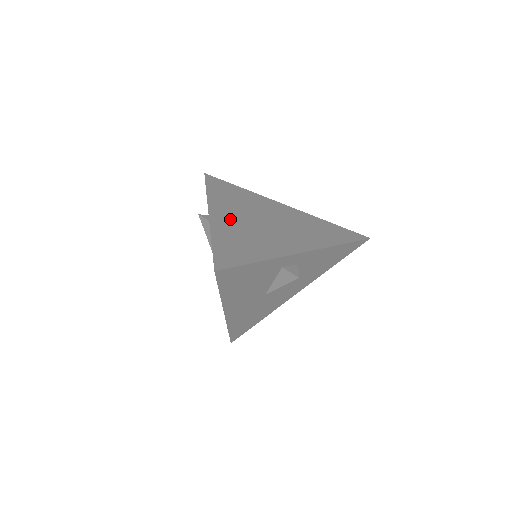
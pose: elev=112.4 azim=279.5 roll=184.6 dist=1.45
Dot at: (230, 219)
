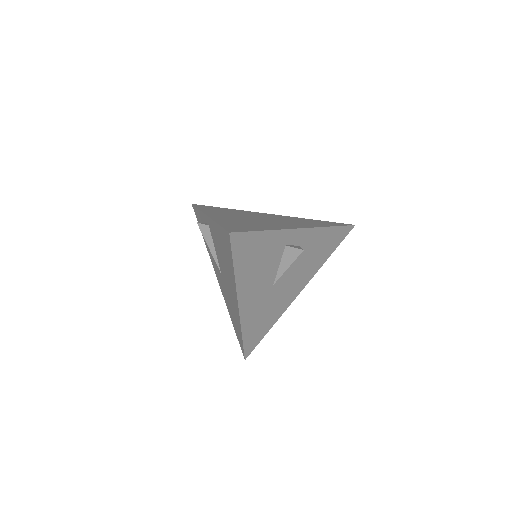
Dot at: (228, 217)
